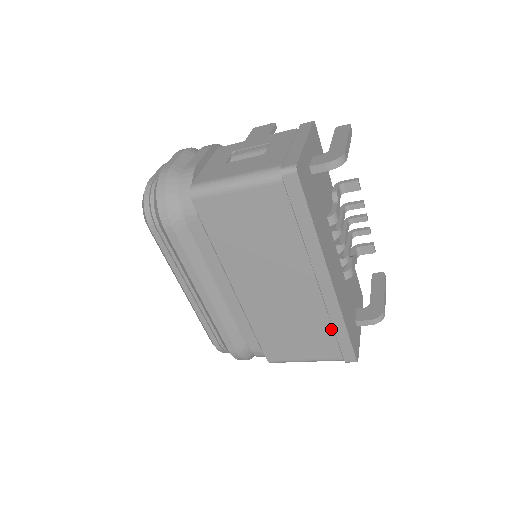
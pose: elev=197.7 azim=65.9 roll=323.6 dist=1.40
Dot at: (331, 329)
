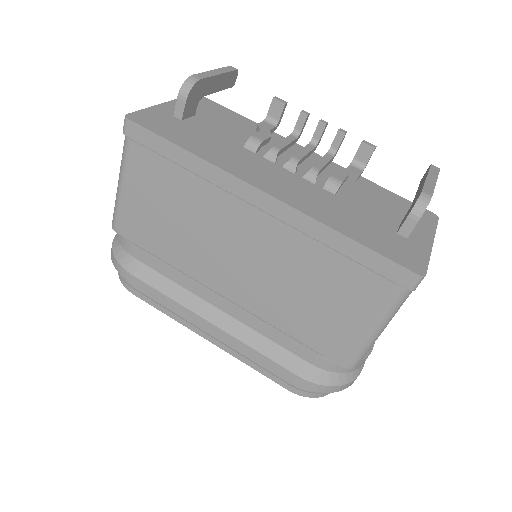
Dot at: (337, 255)
